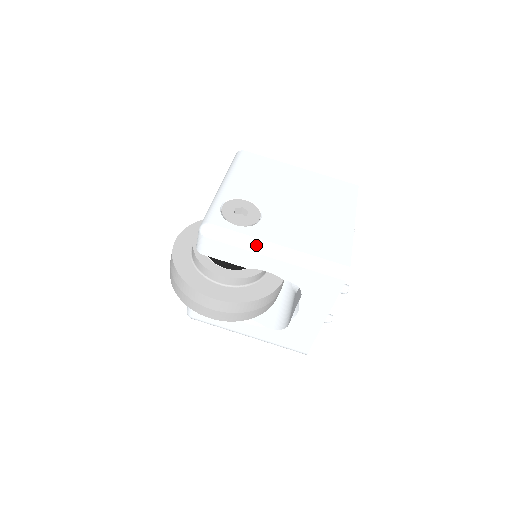
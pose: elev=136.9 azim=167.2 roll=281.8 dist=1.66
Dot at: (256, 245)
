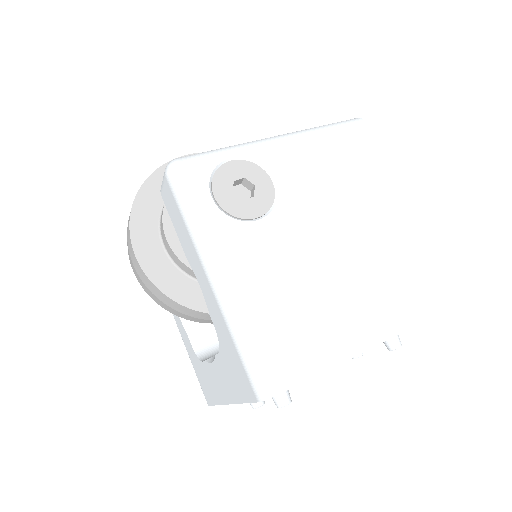
Dot at: (203, 244)
